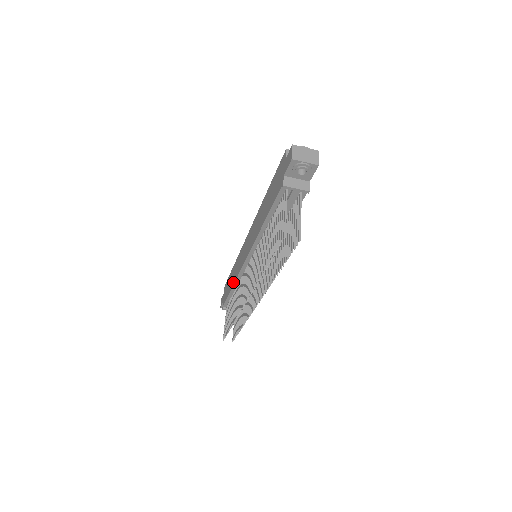
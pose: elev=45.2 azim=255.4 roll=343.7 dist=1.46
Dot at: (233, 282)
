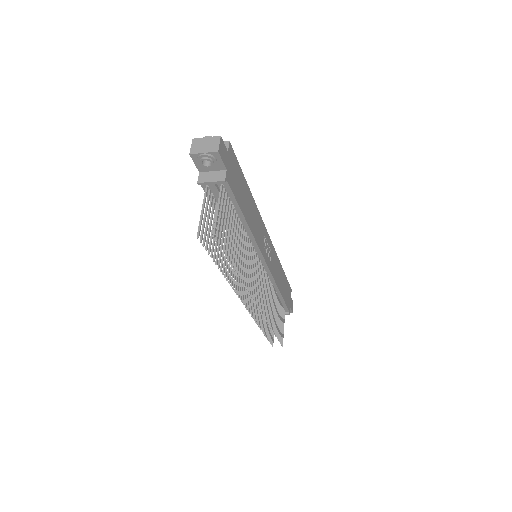
Dot at: occluded
